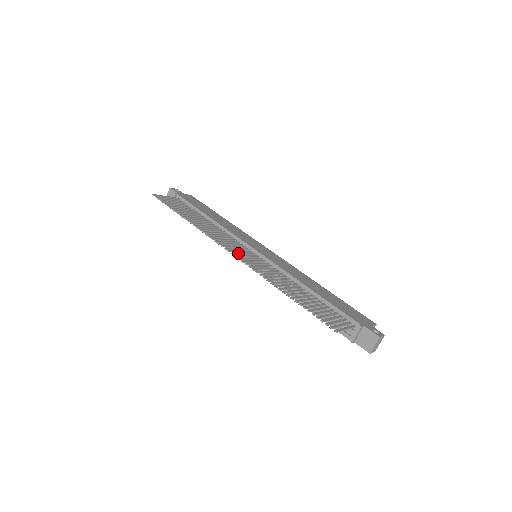
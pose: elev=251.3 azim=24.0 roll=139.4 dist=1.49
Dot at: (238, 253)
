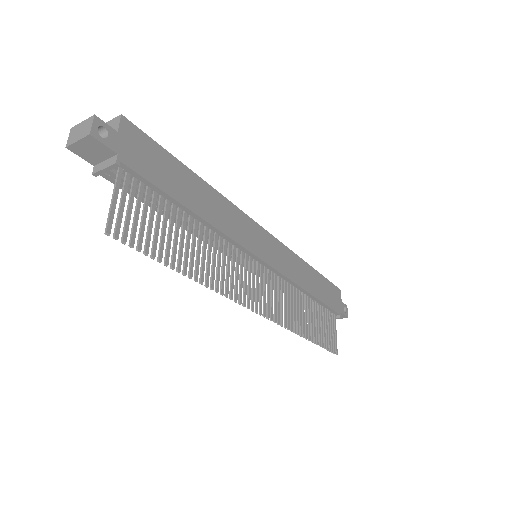
Dot at: occluded
